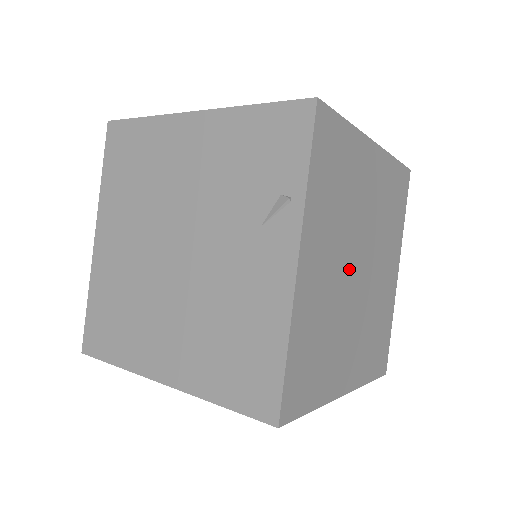
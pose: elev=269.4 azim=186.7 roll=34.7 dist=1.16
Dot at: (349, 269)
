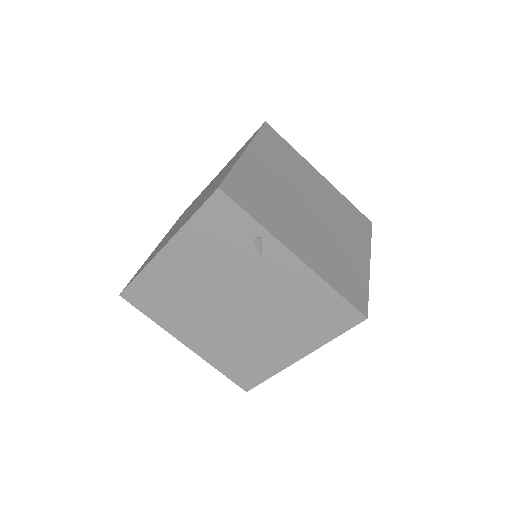
Dot at: (308, 218)
